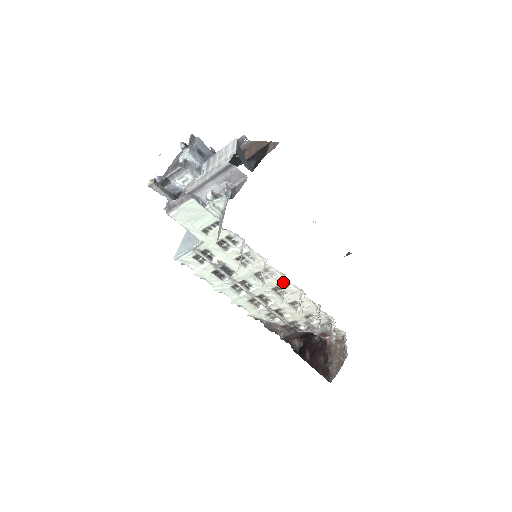
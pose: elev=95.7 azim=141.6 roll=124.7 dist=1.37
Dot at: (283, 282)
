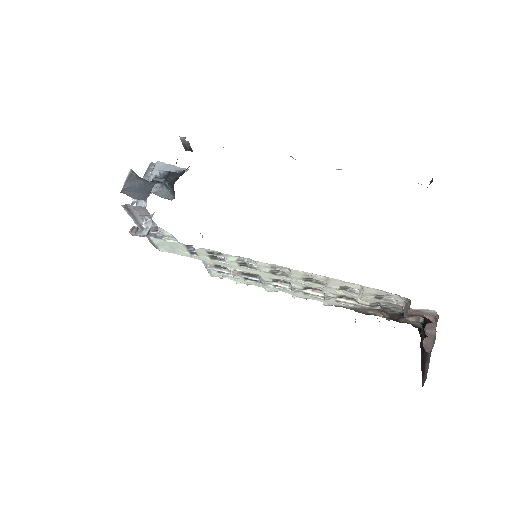
Dot at: occluded
